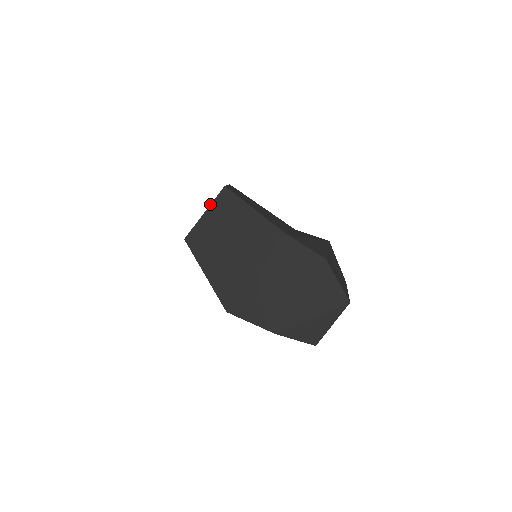
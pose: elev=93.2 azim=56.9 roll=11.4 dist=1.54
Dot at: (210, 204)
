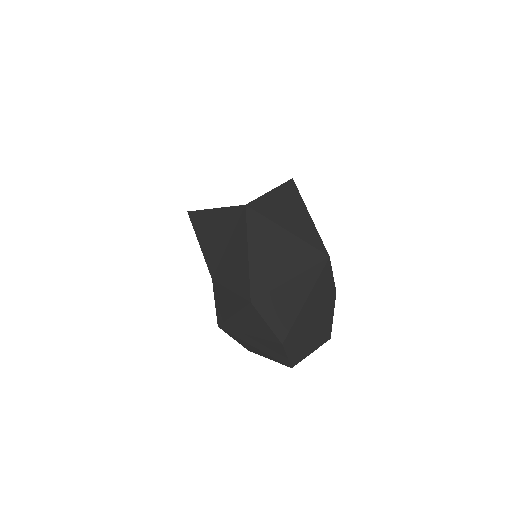
Dot at: occluded
